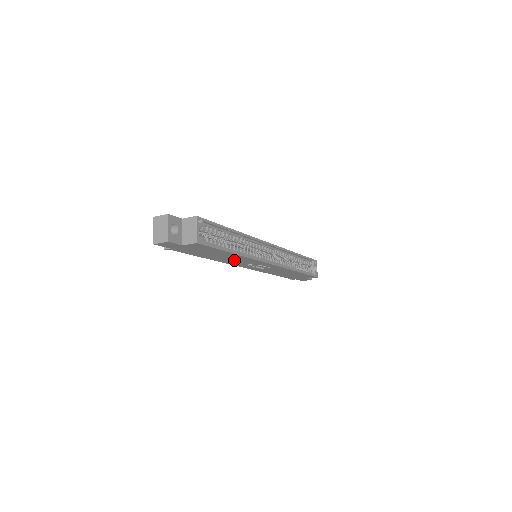
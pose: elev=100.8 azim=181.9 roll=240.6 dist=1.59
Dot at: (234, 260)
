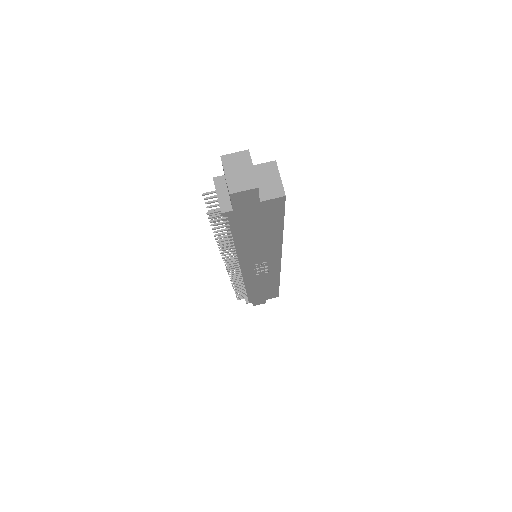
Dot at: (258, 251)
